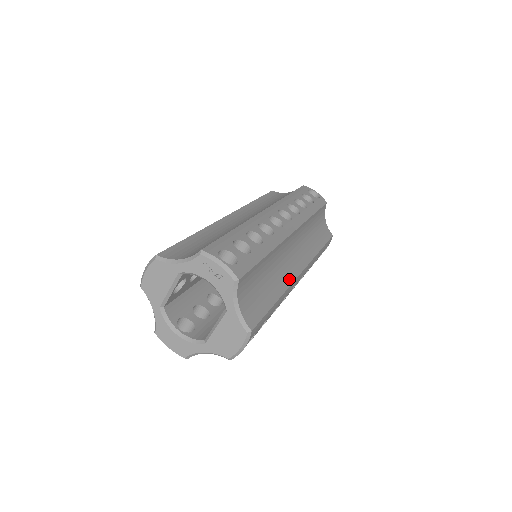
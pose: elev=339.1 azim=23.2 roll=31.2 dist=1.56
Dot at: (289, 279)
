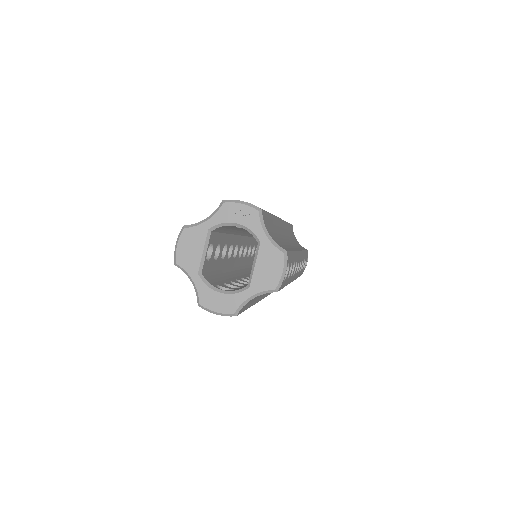
Dot at: (293, 248)
